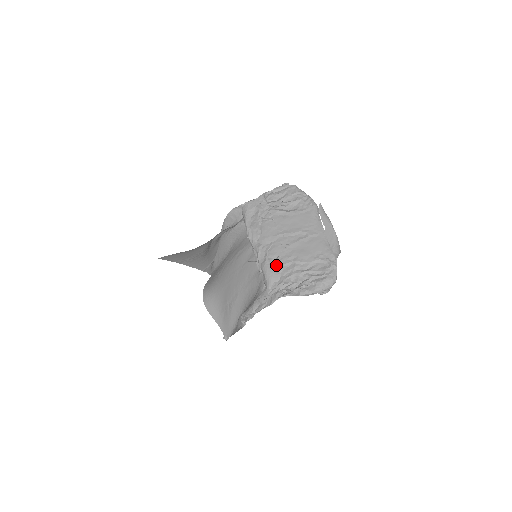
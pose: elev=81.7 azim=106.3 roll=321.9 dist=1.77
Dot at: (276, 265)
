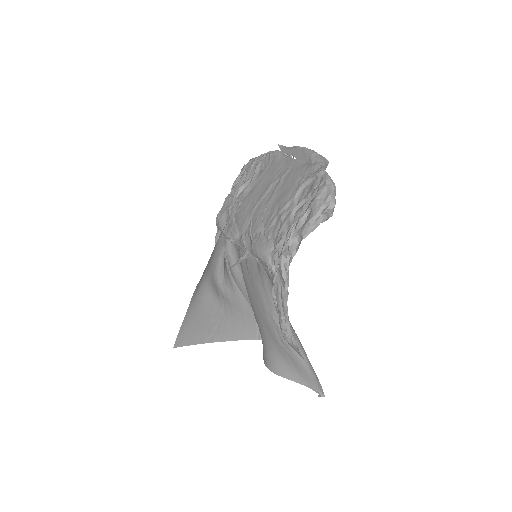
Dot at: (263, 235)
